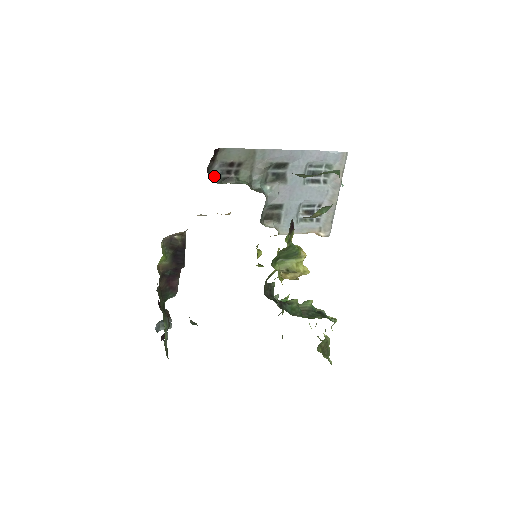
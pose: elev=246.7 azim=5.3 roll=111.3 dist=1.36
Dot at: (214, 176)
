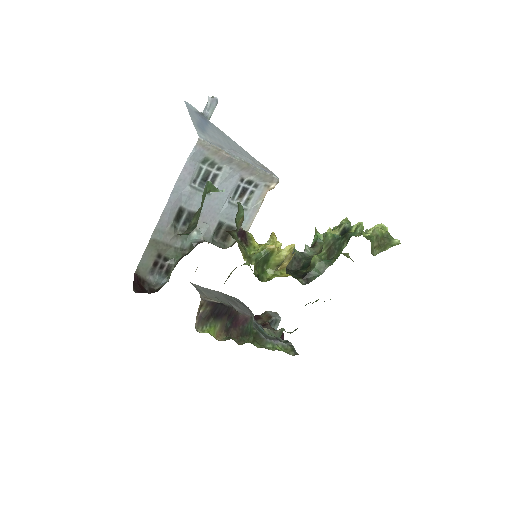
Dot at: (159, 282)
